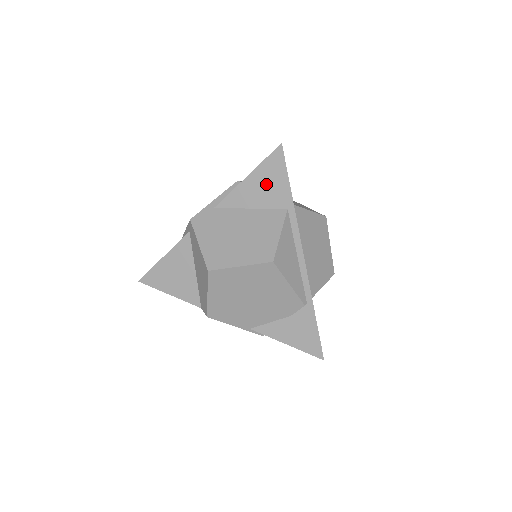
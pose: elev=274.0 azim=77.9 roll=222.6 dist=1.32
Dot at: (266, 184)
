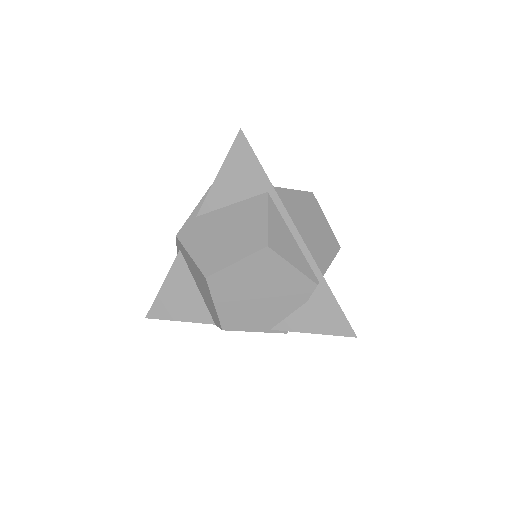
Dot at: (239, 174)
